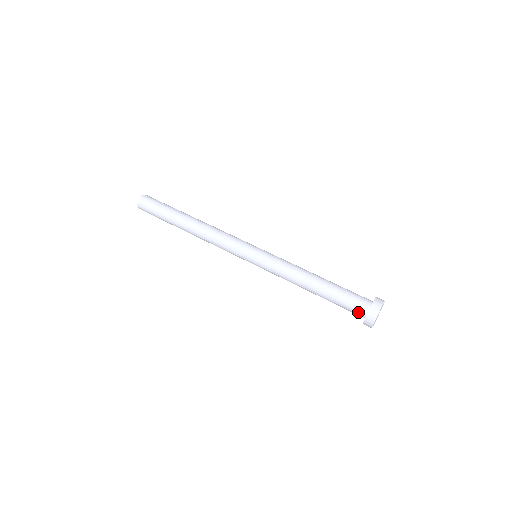
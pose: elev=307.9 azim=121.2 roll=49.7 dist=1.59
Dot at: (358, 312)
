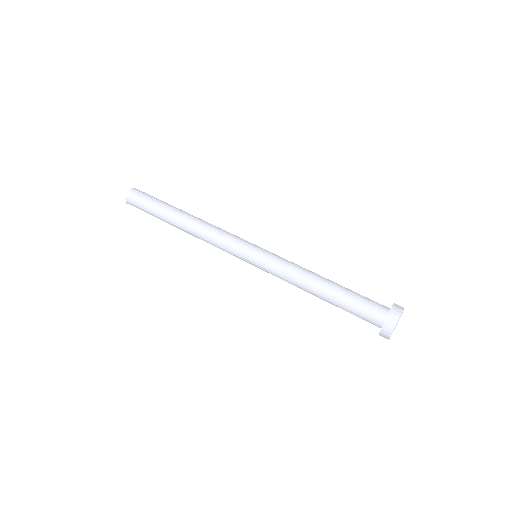
Dot at: (373, 321)
